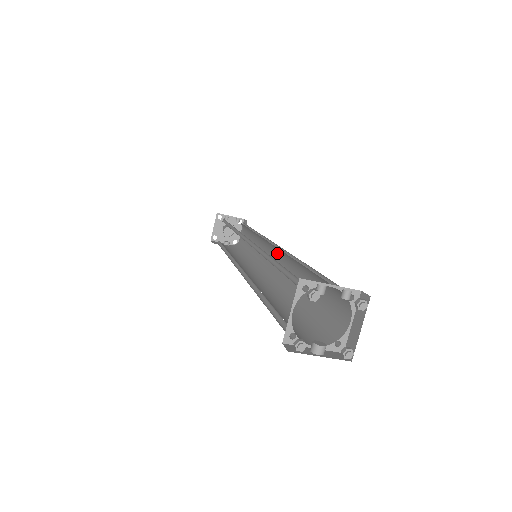
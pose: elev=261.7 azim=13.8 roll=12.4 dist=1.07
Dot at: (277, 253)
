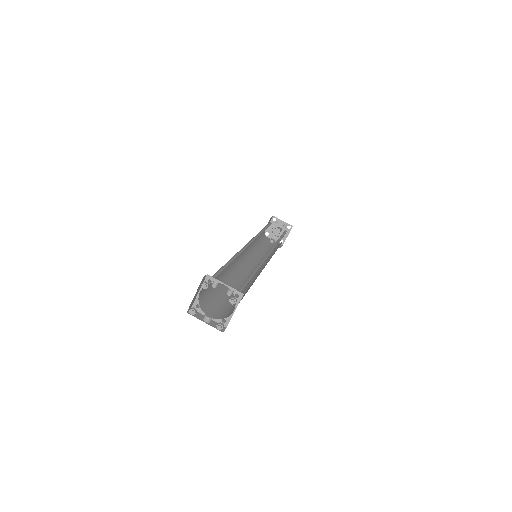
Dot at: occluded
